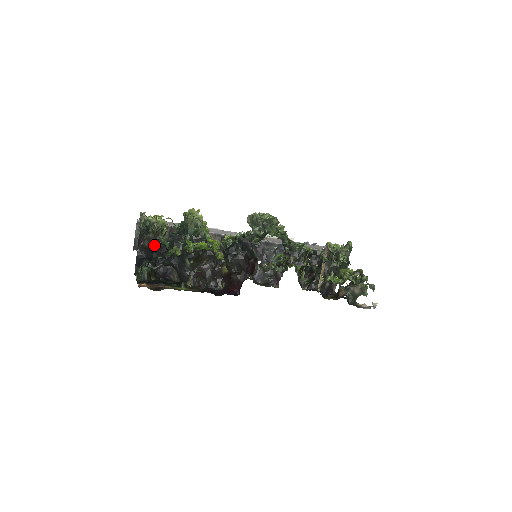
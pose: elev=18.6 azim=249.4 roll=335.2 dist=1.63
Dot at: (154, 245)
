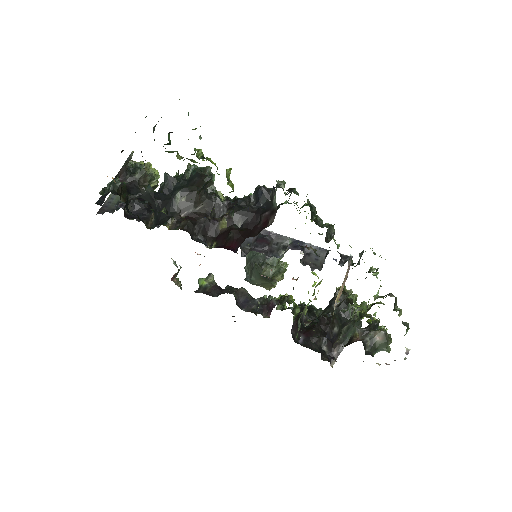
Dot at: (135, 189)
